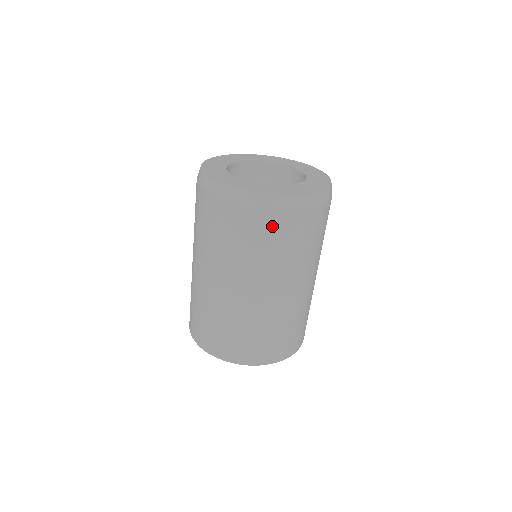
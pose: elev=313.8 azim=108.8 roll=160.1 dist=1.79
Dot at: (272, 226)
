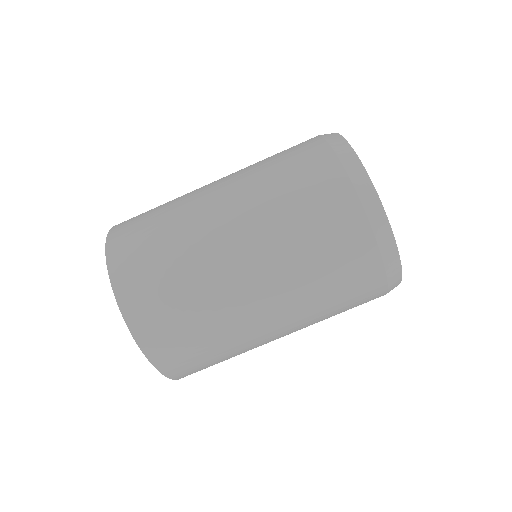
Dot at: (341, 218)
